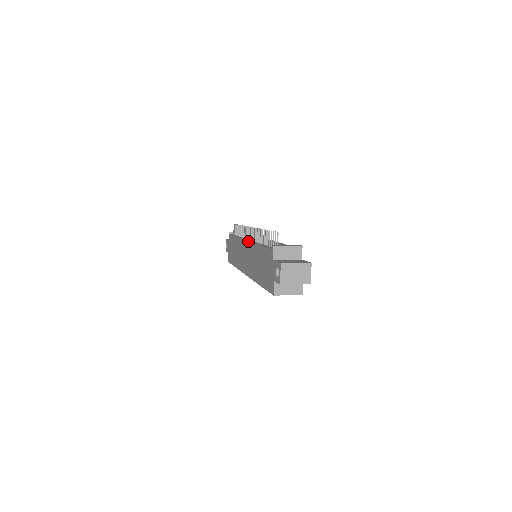
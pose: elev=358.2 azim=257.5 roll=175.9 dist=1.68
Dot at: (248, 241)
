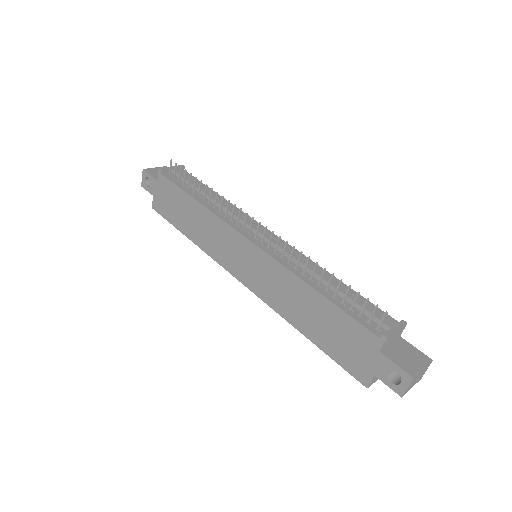
Dot at: (264, 251)
